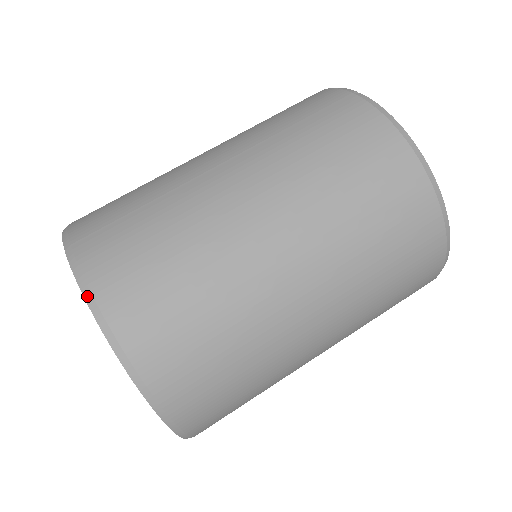
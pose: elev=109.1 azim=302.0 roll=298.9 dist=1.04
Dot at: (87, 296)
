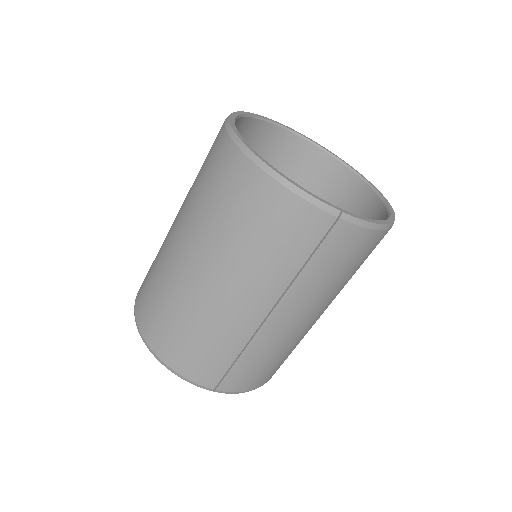
Dot at: occluded
